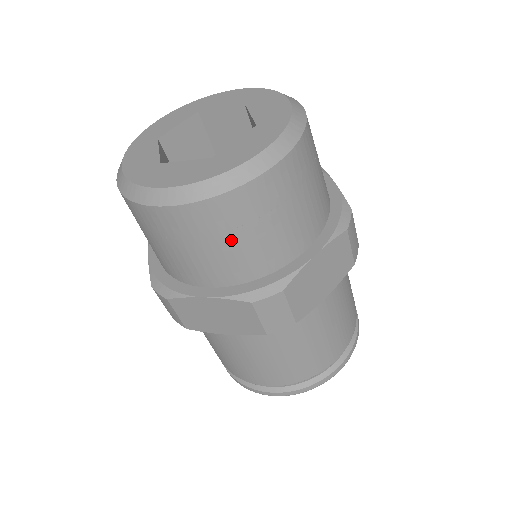
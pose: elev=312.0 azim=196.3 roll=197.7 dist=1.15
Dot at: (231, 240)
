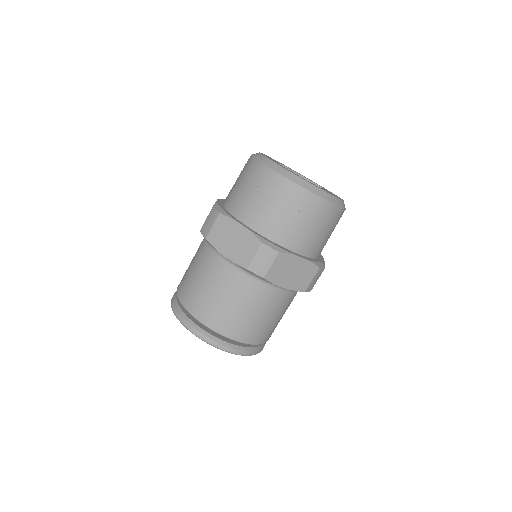
Dot at: (282, 210)
